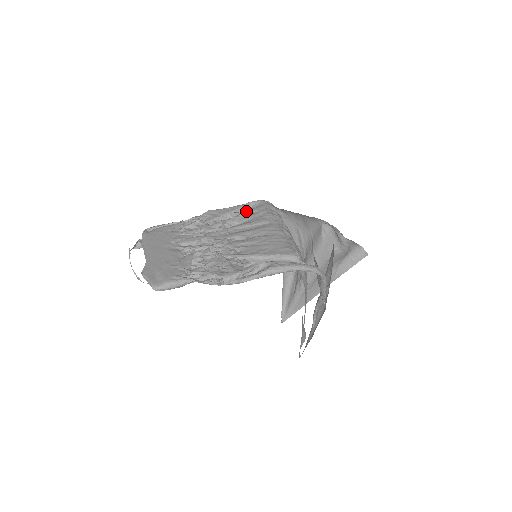
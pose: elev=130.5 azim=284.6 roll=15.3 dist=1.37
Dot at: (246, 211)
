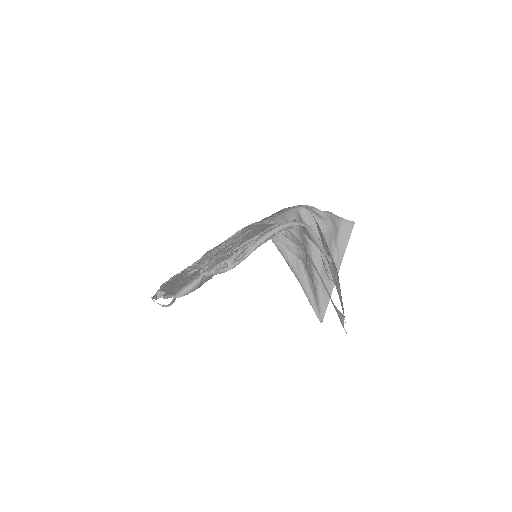
Dot at: occluded
